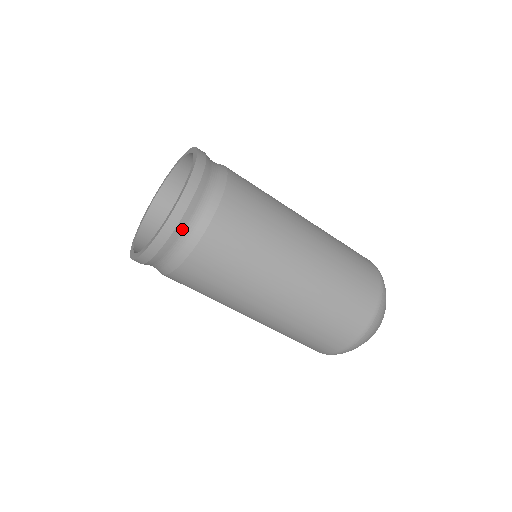
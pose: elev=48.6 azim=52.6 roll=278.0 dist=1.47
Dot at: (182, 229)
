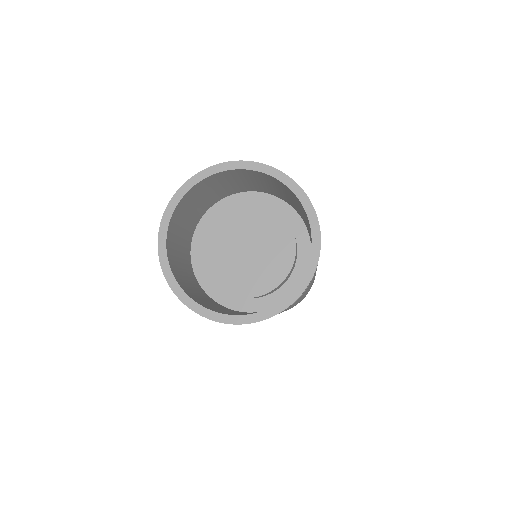
Dot at: occluded
